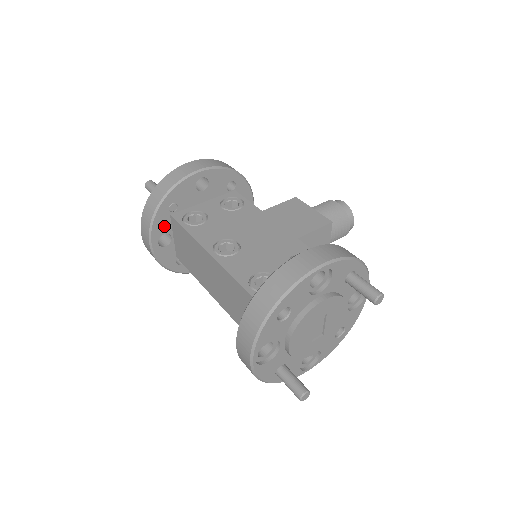
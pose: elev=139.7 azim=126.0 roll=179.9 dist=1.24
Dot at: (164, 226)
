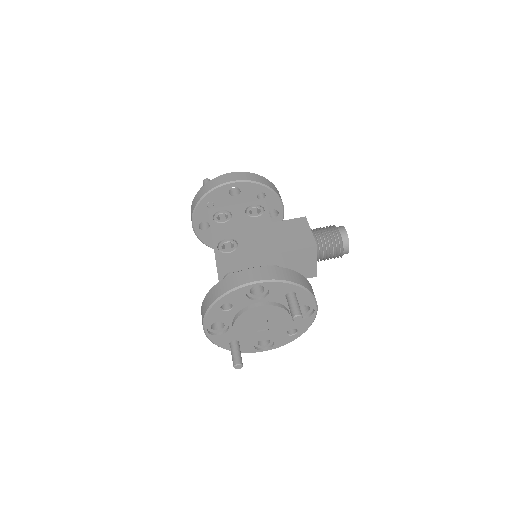
Dot at: (203, 216)
